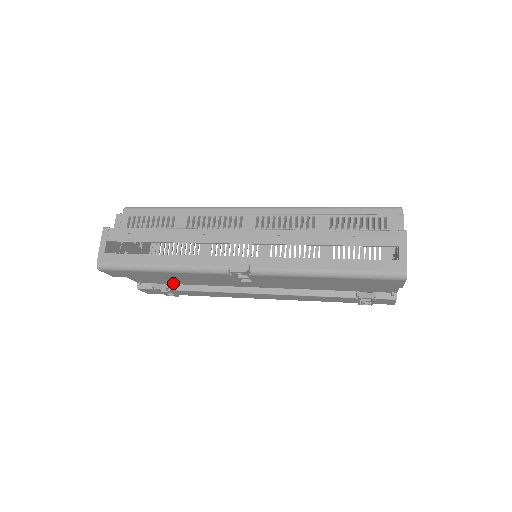
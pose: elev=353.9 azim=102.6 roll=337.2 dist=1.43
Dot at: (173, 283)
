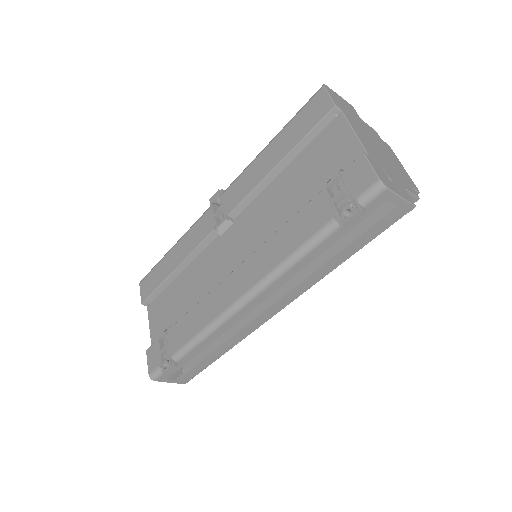
Dot at: occluded
